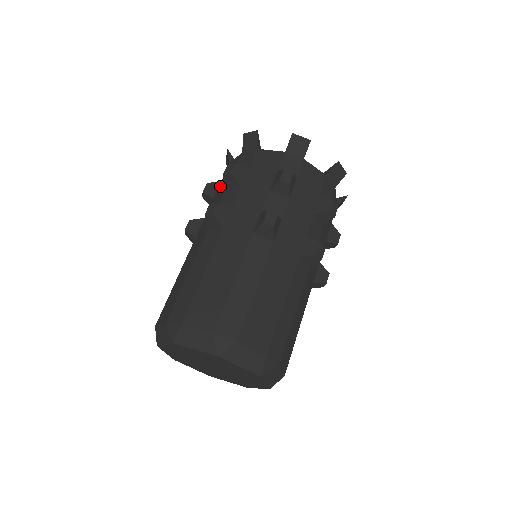
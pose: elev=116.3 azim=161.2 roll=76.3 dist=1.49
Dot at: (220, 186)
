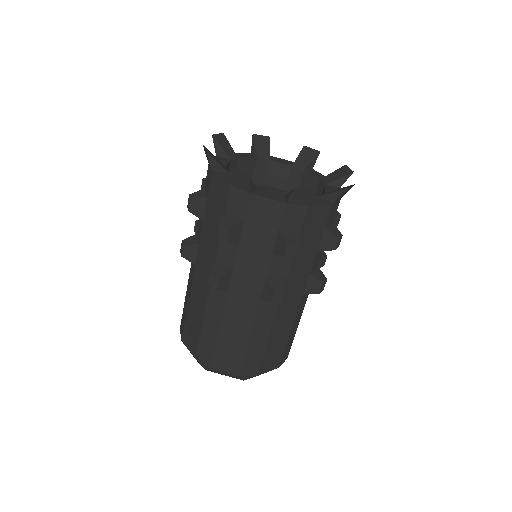
Dot at: occluded
